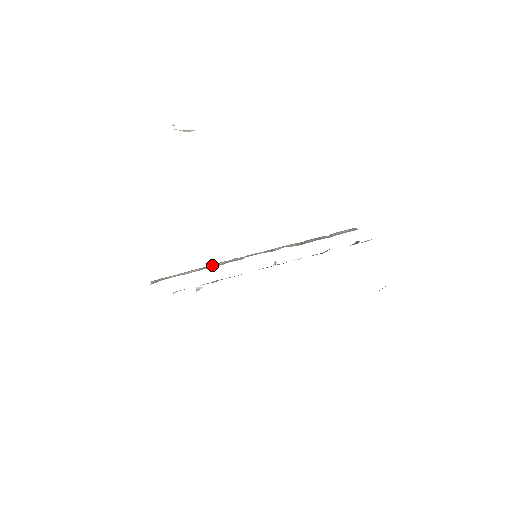
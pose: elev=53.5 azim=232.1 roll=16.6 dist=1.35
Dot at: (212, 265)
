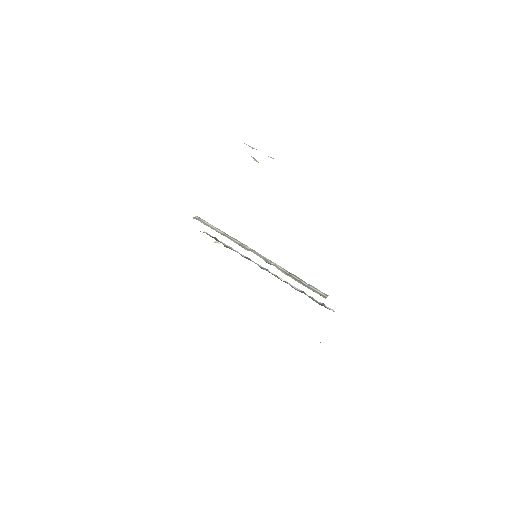
Dot at: (232, 237)
